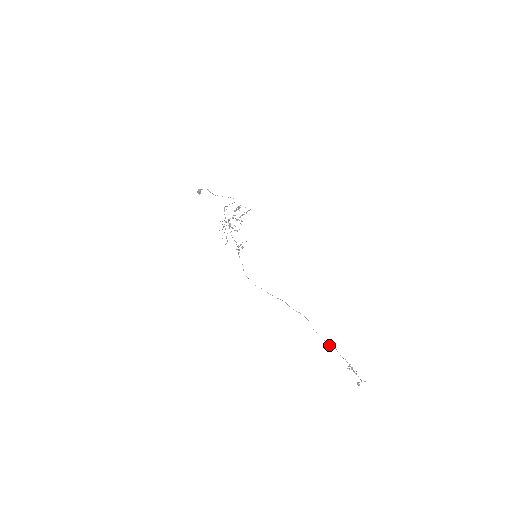
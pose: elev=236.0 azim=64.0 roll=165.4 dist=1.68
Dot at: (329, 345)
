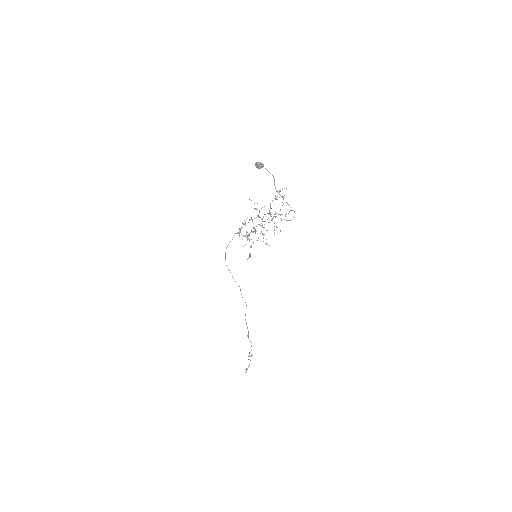
Dot at: occluded
